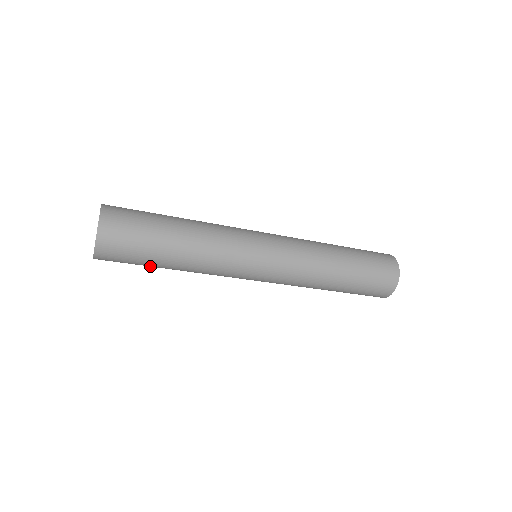
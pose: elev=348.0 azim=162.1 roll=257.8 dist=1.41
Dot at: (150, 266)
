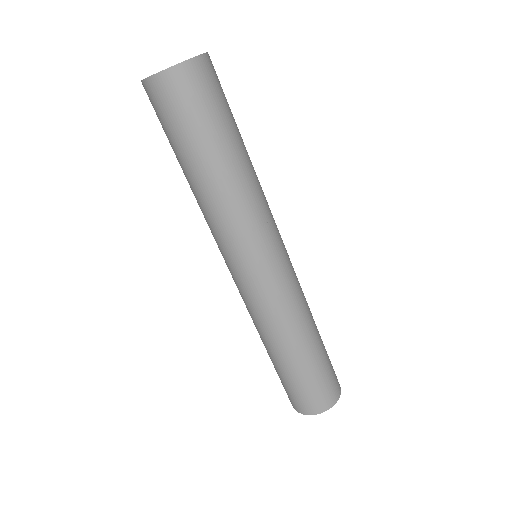
Dot at: (202, 142)
